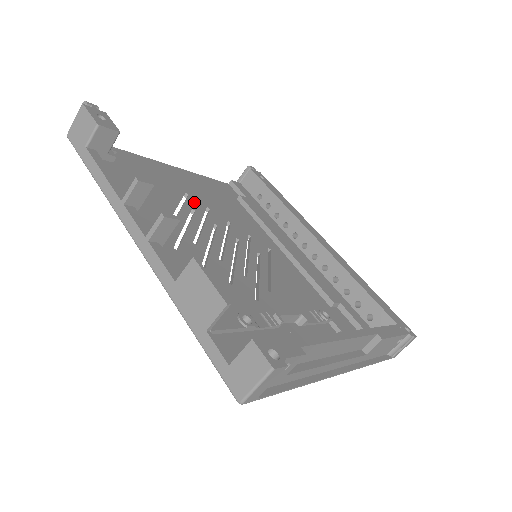
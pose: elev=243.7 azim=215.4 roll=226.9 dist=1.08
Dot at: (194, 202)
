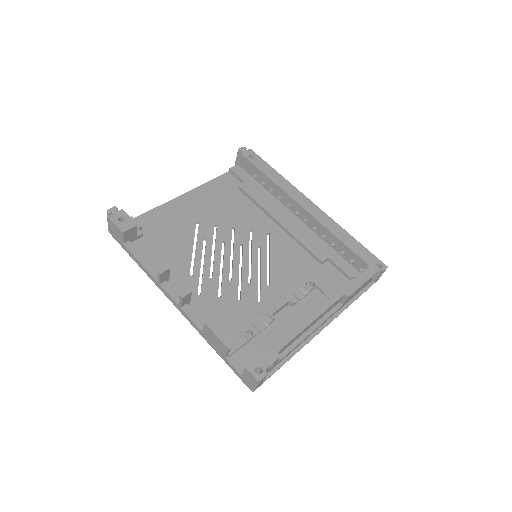
Dot at: (204, 228)
